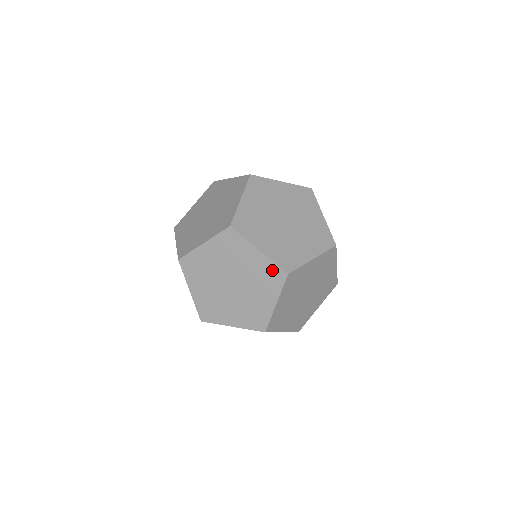
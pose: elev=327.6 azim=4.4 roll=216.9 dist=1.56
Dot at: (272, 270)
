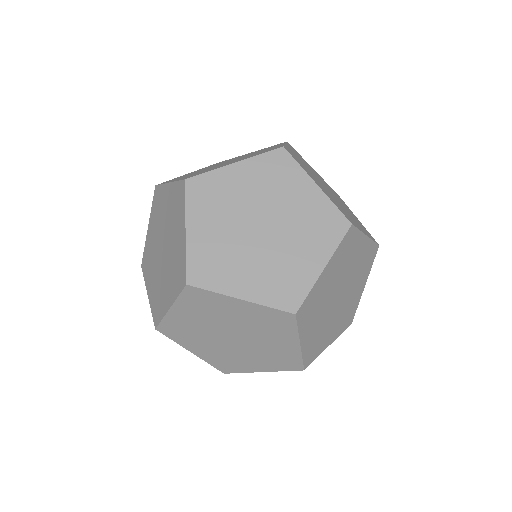
Dot at: (269, 162)
